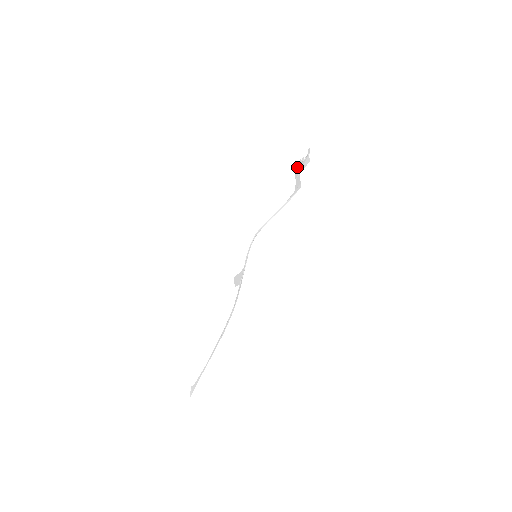
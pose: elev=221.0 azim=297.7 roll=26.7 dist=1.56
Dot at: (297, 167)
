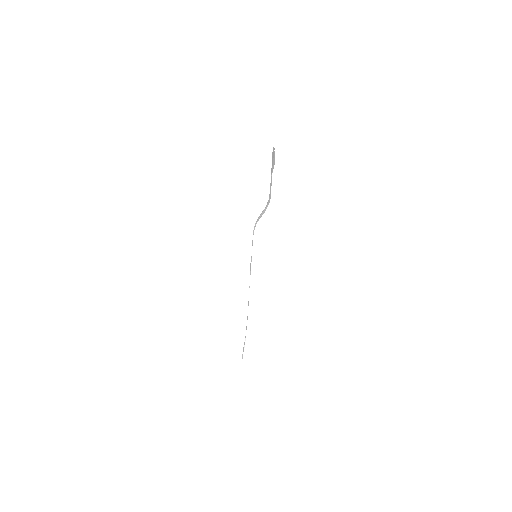
Dot at: (272, 156)
